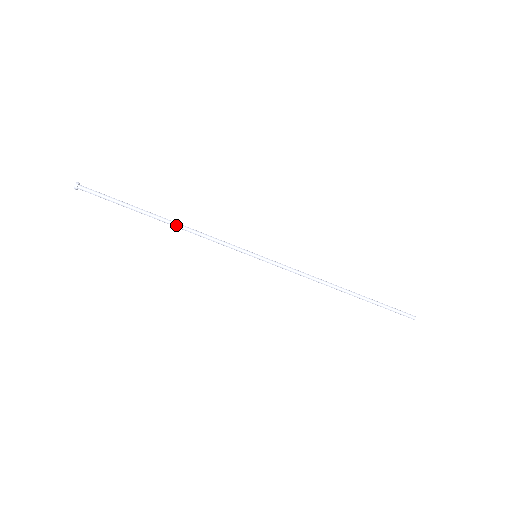
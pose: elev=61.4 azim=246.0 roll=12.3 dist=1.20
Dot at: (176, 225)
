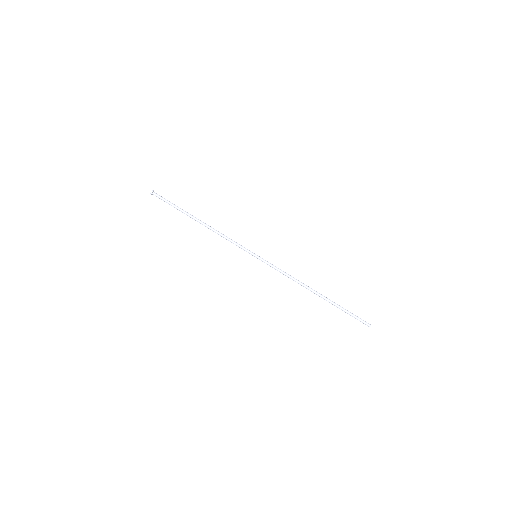
Dot at: (206, 226)
